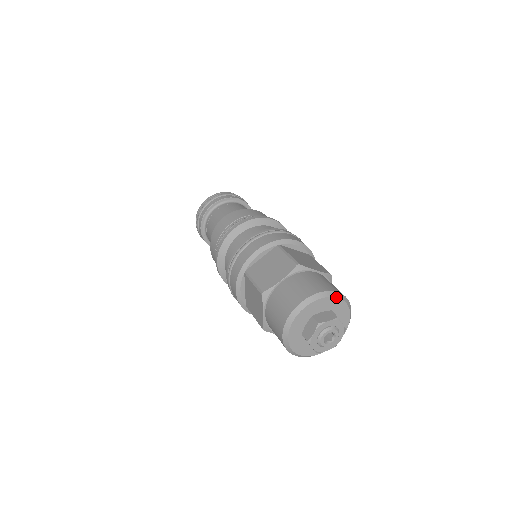
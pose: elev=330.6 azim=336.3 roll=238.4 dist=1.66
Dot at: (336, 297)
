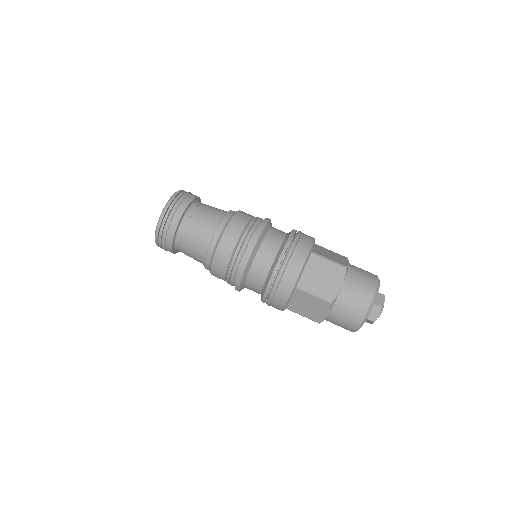
Dot at: occluded
